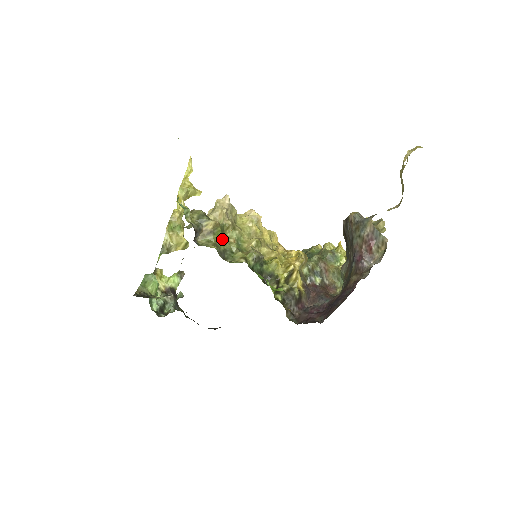
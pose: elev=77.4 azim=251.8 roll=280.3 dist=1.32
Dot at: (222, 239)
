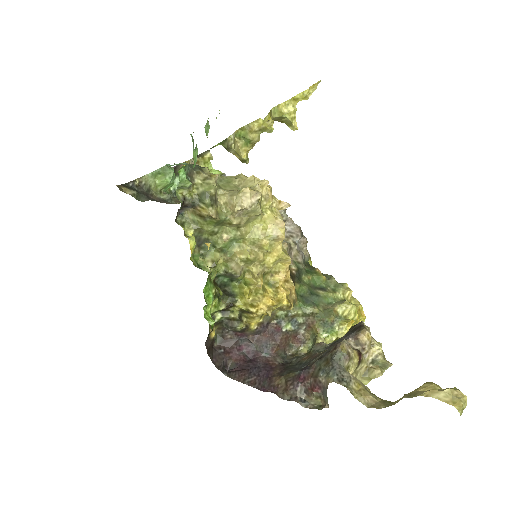
Dot at: (212, 229)
